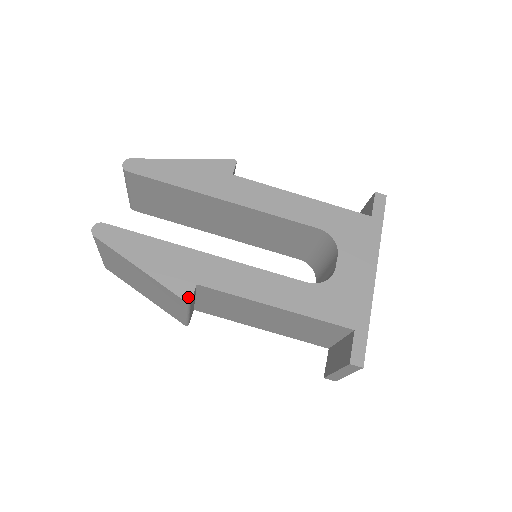
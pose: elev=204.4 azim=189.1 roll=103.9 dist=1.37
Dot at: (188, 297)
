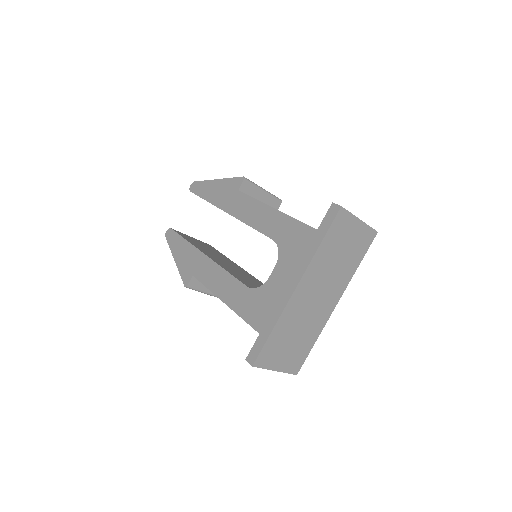
Dot at: (186, 284)
